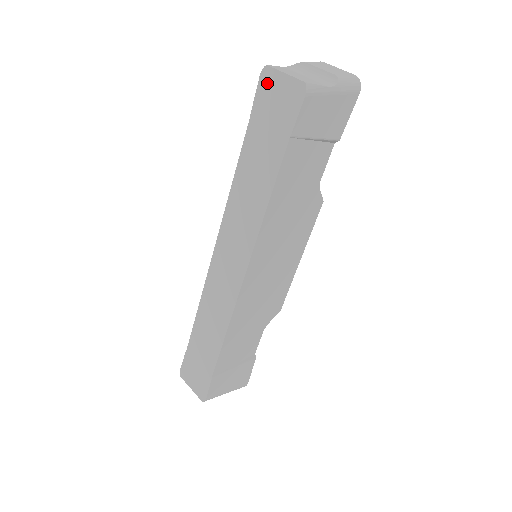
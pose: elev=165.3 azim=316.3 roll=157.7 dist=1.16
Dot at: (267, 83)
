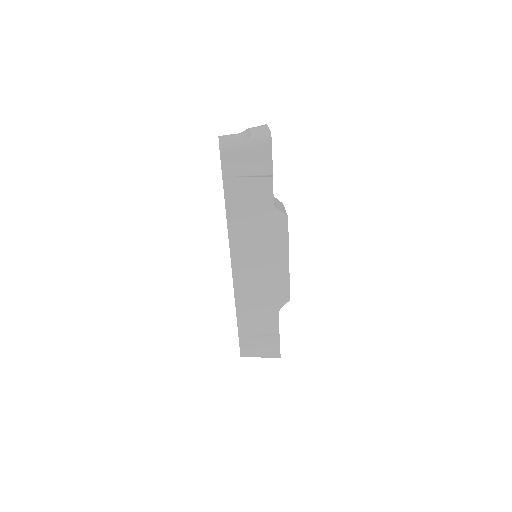
Dot at: occluded
